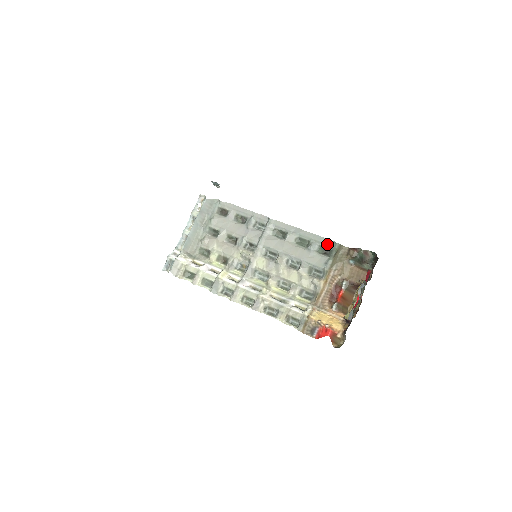
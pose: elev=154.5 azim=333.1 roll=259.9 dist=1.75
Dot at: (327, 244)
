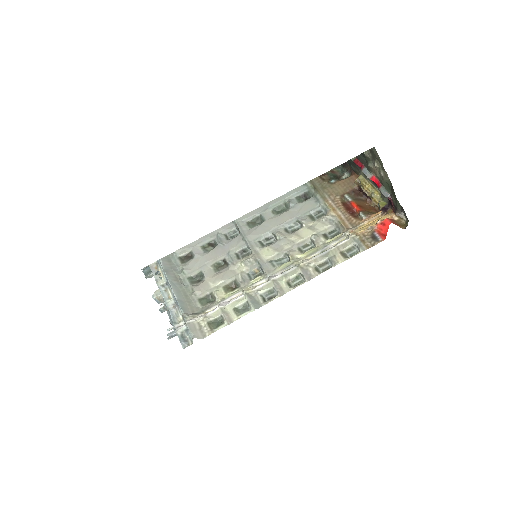
Dot at: (300, 191)
